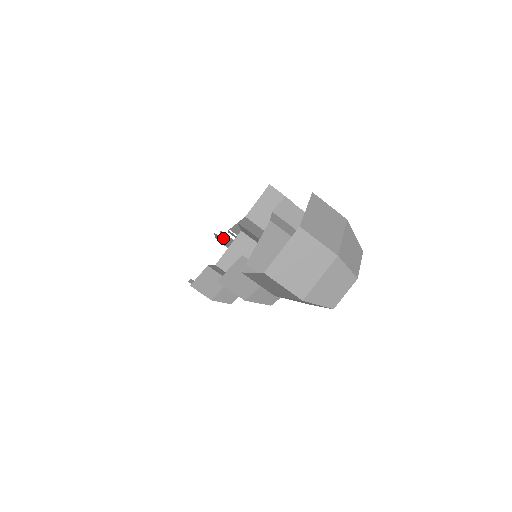
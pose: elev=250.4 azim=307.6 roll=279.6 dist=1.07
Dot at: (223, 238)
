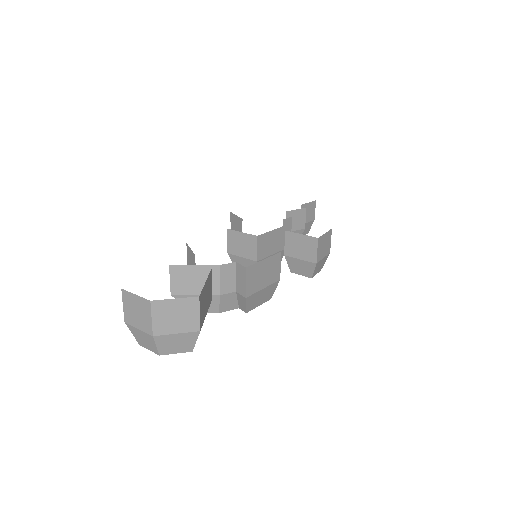
Dot at: (296, 214)
